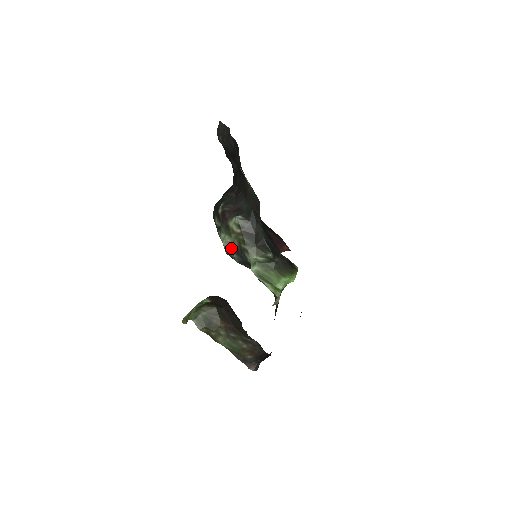
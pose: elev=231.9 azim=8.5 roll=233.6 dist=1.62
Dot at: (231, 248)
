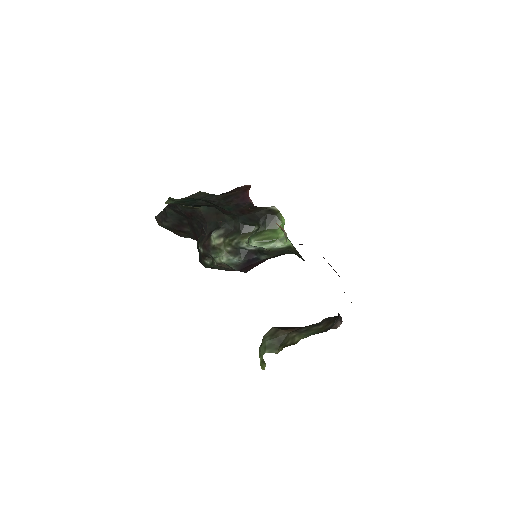
Dot at: (229, 257)
